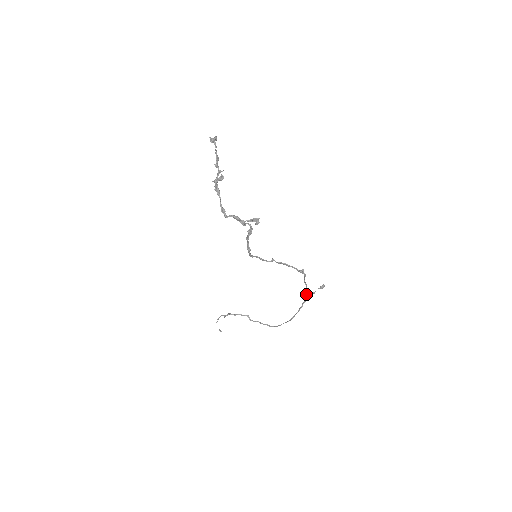
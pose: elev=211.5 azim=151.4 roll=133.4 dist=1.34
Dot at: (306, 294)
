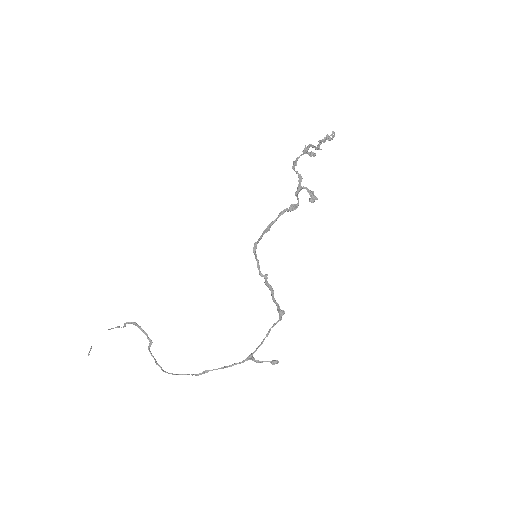
Dot at: (251, 353)
